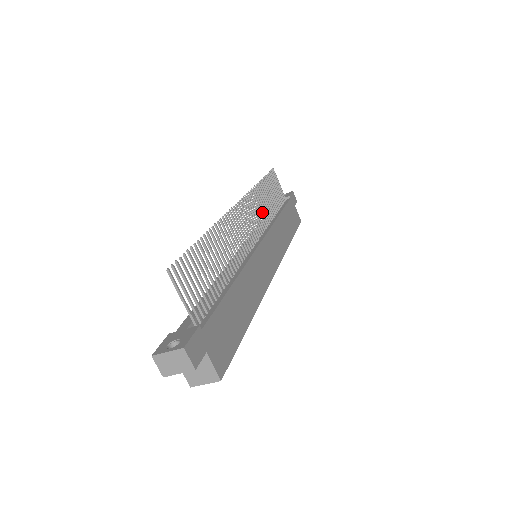
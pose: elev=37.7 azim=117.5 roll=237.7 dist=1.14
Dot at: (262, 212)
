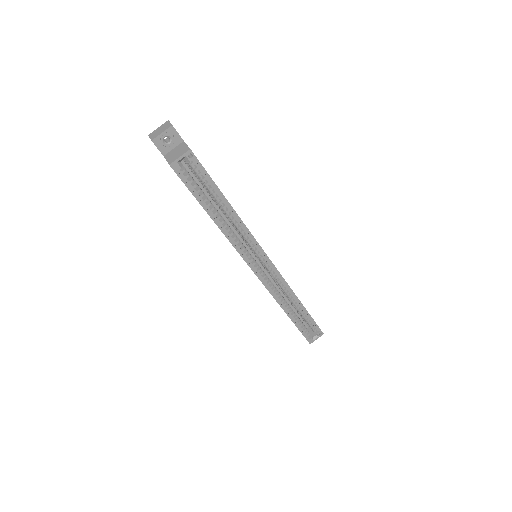
Dot at: occluded
